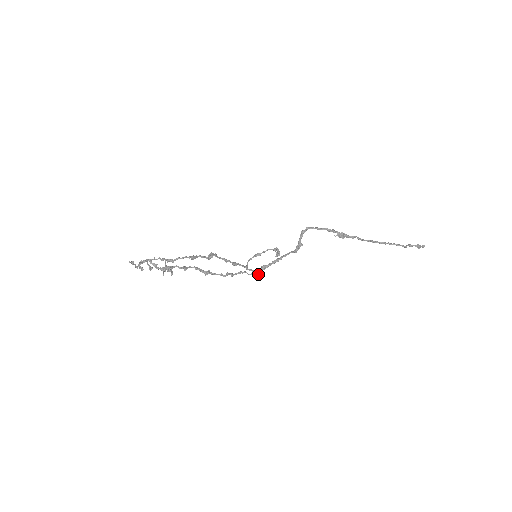
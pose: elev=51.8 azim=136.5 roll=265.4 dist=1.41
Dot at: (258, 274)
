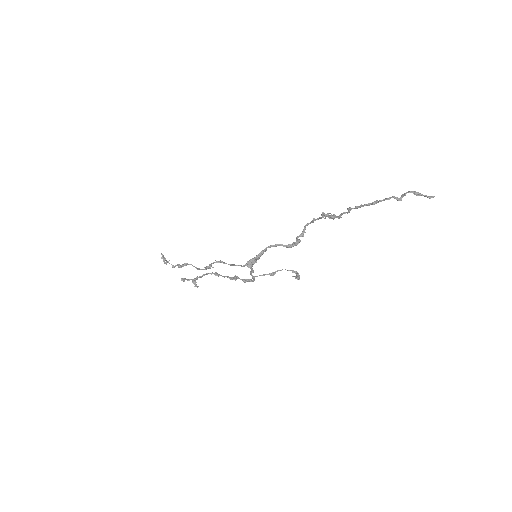
Dot at: (248, 264)
